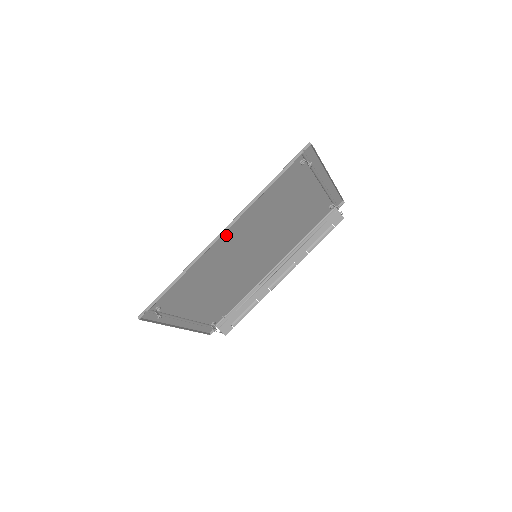
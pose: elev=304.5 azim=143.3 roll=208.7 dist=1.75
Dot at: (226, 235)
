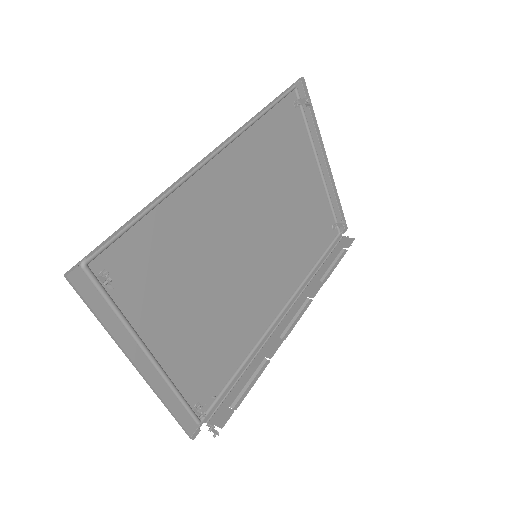
Dot at: (215, 168)
